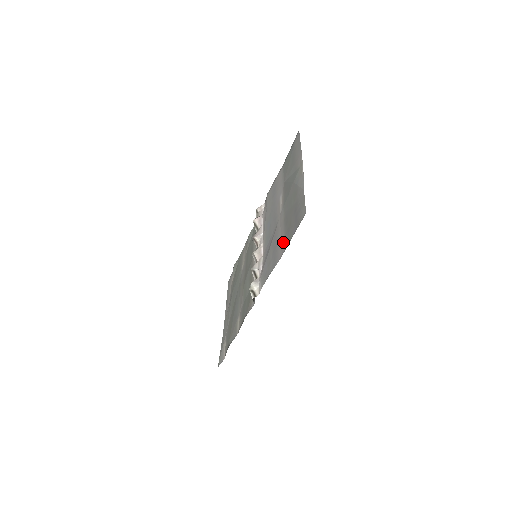
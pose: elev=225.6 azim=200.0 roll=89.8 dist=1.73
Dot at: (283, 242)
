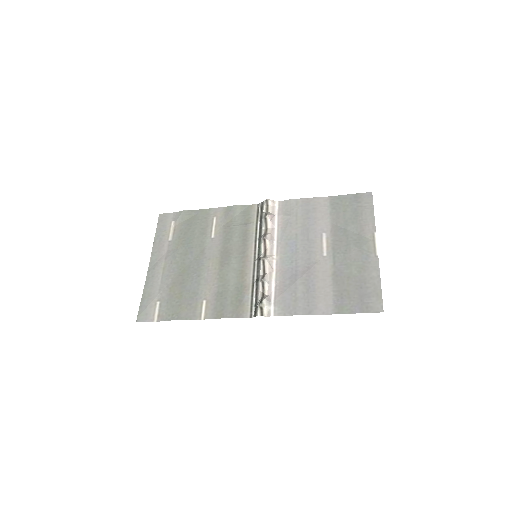
Dot at: (330, 300)
